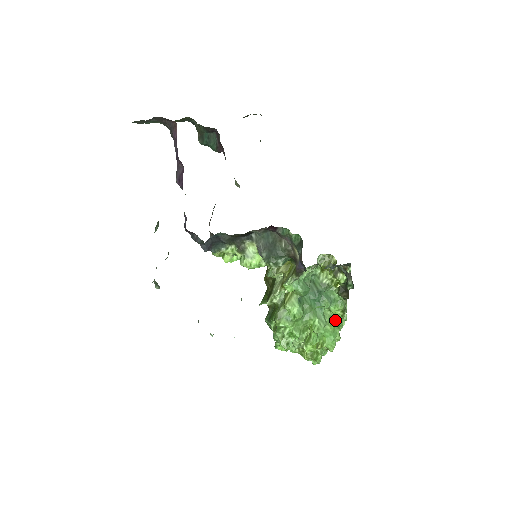
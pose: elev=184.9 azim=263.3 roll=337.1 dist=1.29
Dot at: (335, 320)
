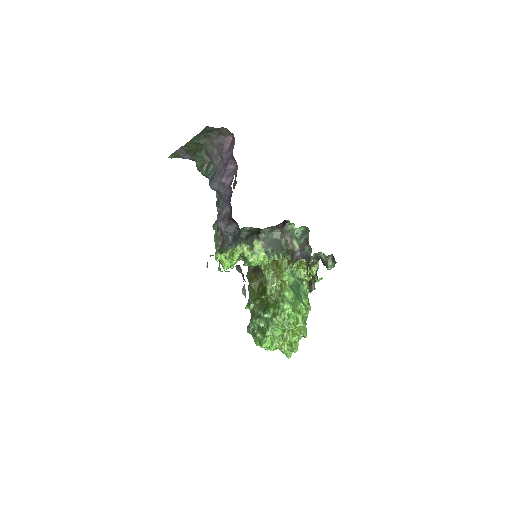
Dot at: occluded
